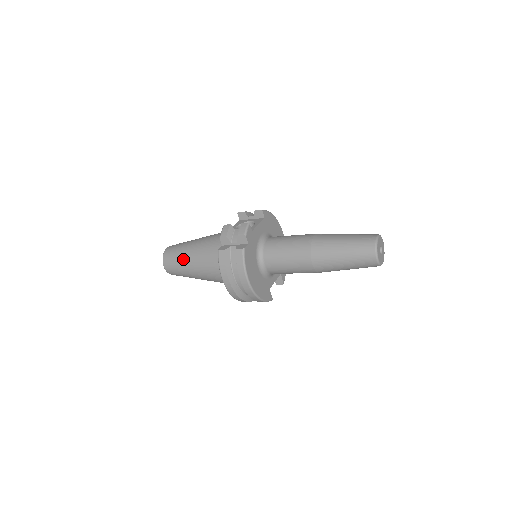
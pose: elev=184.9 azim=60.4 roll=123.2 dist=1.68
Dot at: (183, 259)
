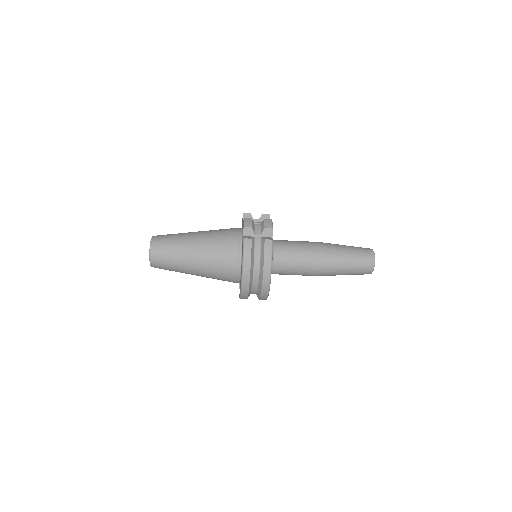
Dot at: (182, 248)
